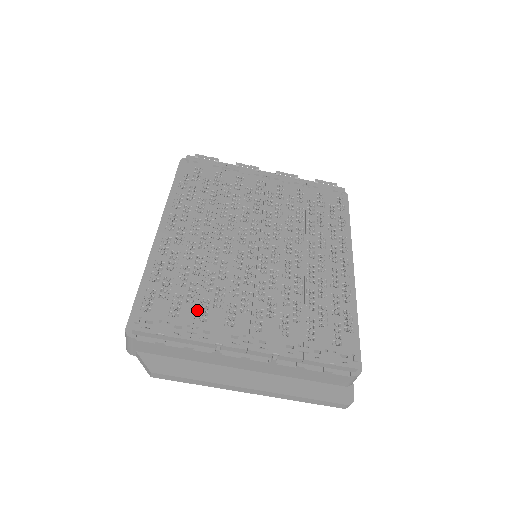
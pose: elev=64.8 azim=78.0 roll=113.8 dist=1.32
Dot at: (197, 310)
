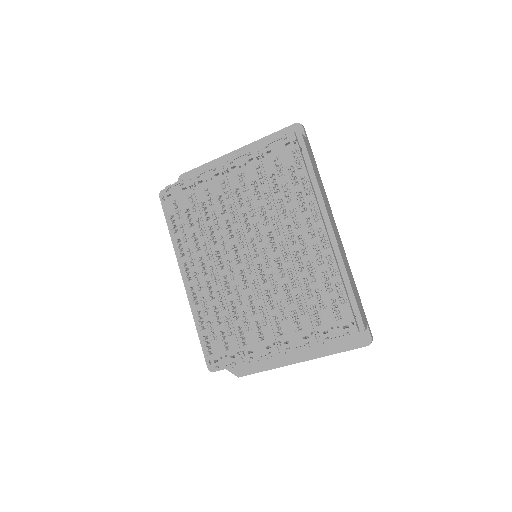
Dot at: (237, 338)
